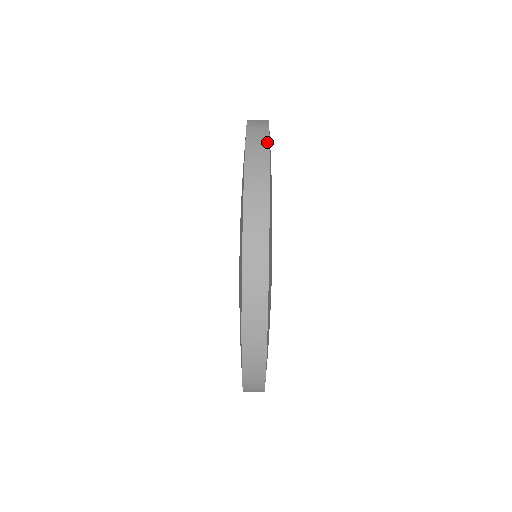
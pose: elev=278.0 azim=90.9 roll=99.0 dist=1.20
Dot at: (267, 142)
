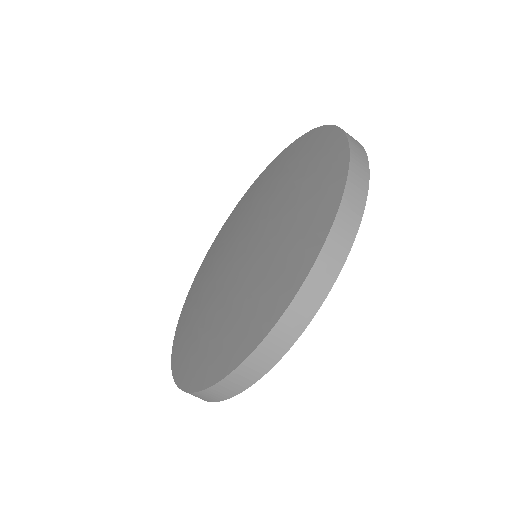
Dot at: (221, 400)
